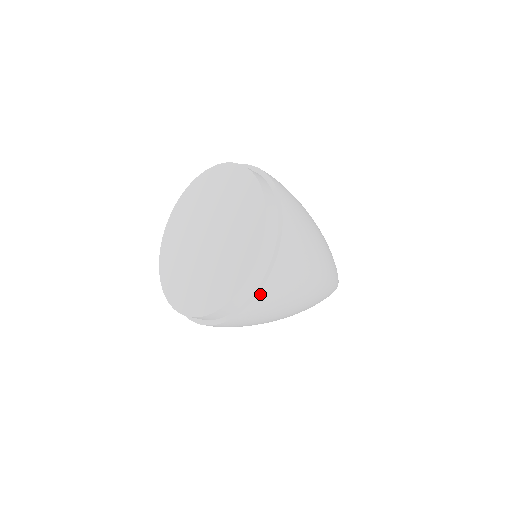
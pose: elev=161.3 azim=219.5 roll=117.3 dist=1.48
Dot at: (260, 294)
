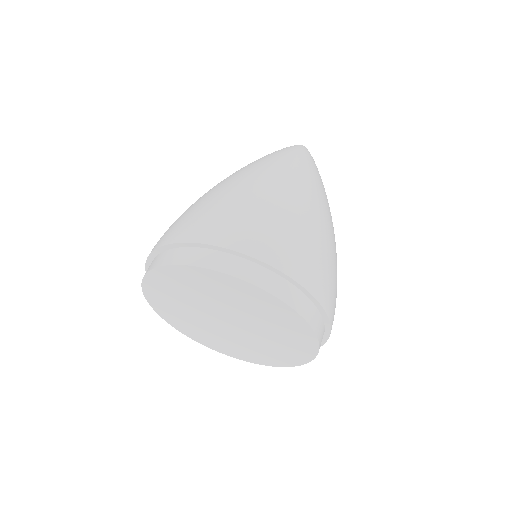
Dot at: occluded
